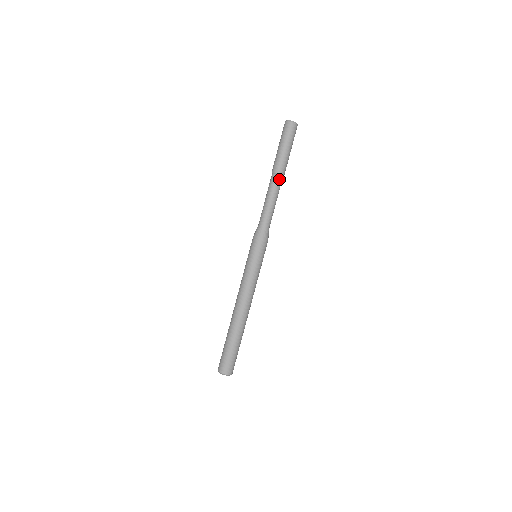
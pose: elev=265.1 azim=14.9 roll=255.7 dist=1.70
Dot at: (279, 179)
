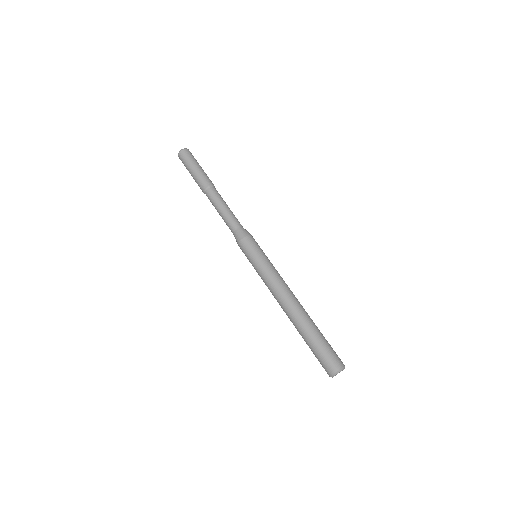
Dot at: (212, 190)
